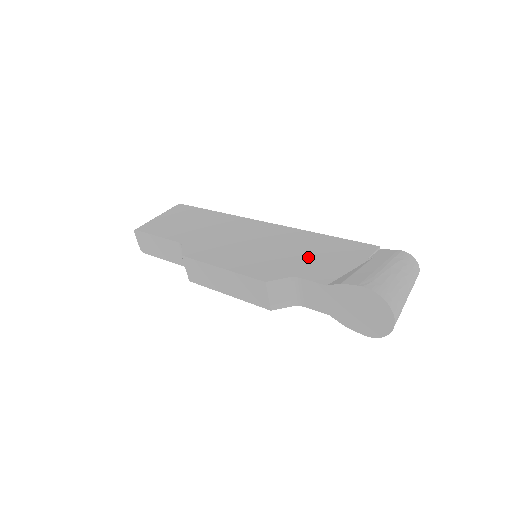
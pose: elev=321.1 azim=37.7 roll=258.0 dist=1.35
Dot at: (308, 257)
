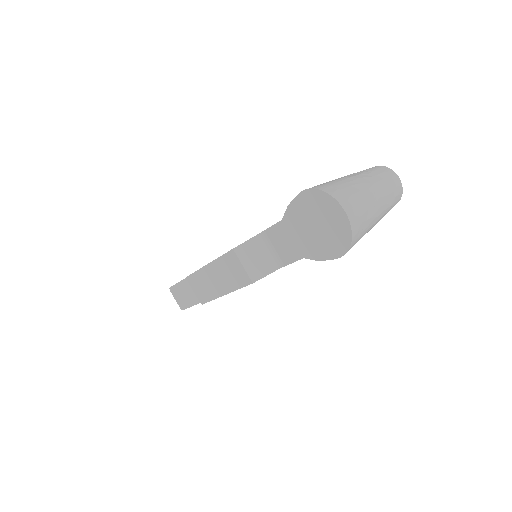
Dot at: occluded
